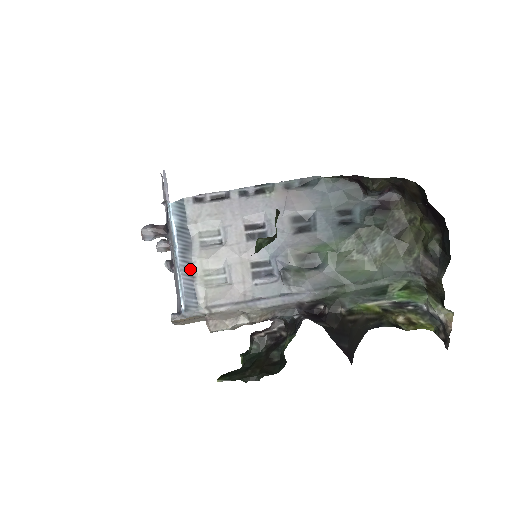
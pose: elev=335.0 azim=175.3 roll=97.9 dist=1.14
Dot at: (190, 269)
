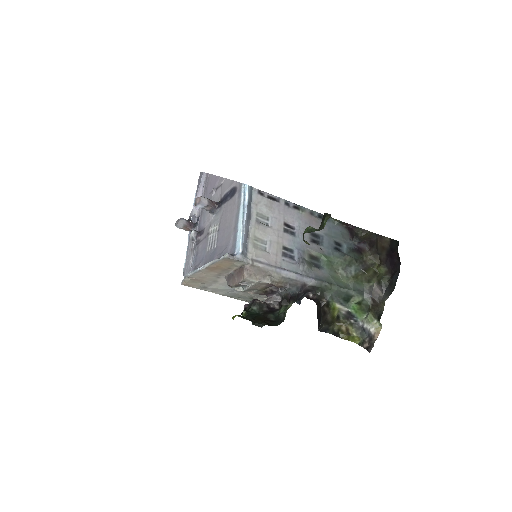
Dot at: (247, 231)
